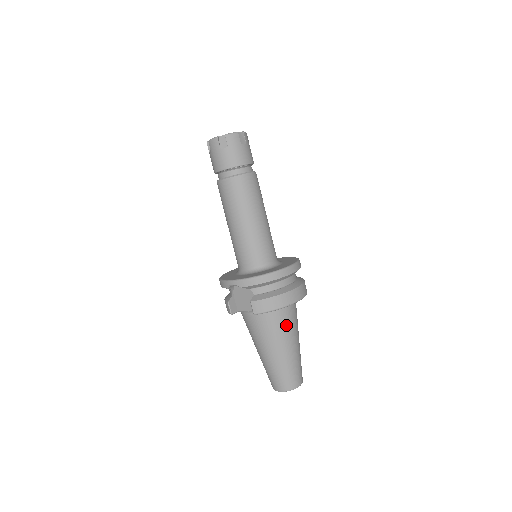
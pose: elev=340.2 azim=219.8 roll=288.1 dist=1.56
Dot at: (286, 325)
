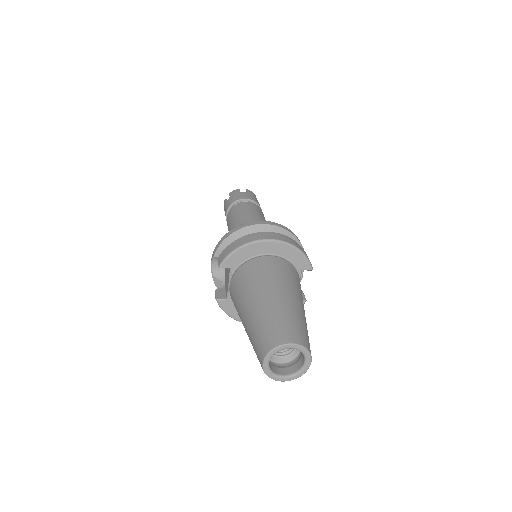
Dot at: (262, 273)
